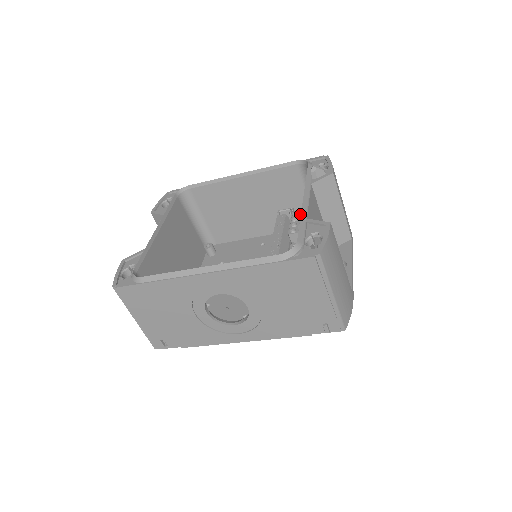
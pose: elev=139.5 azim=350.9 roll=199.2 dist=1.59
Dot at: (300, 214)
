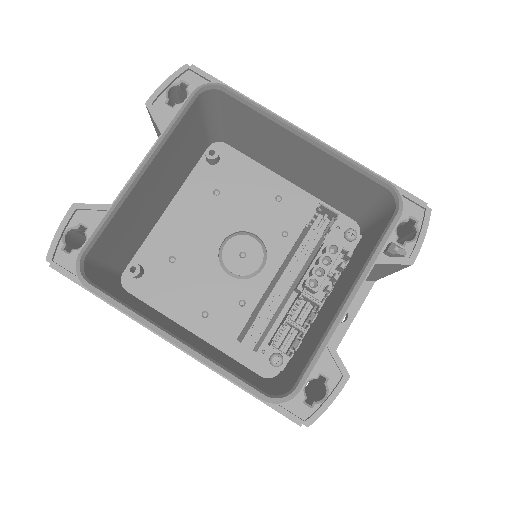
Dot at: (338, 255)
